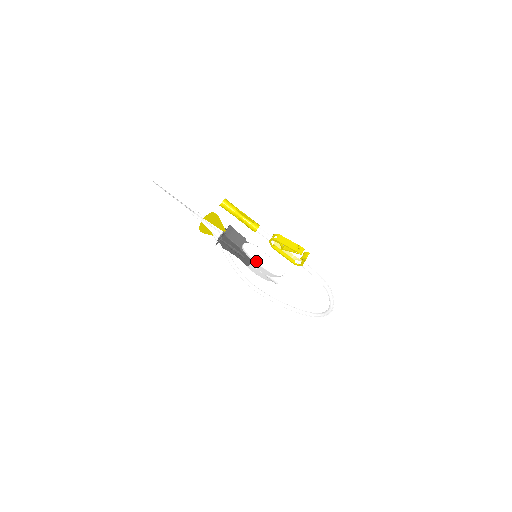
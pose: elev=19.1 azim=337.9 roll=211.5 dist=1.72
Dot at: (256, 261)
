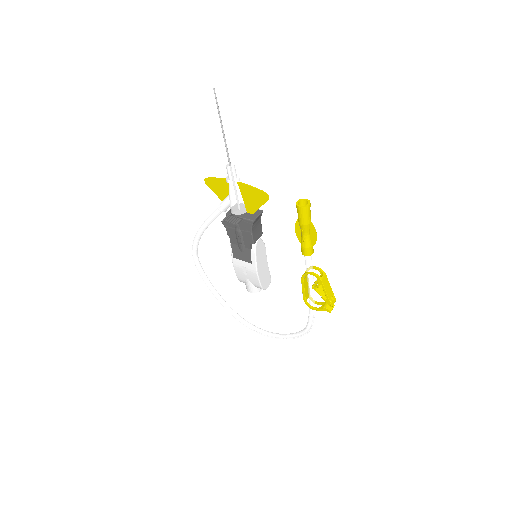
Dot at: (257, 266)
